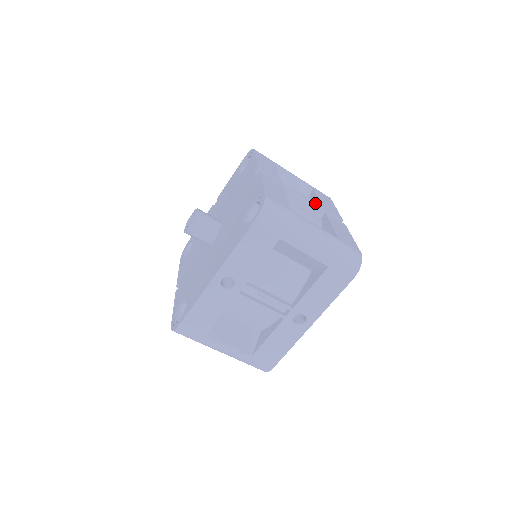
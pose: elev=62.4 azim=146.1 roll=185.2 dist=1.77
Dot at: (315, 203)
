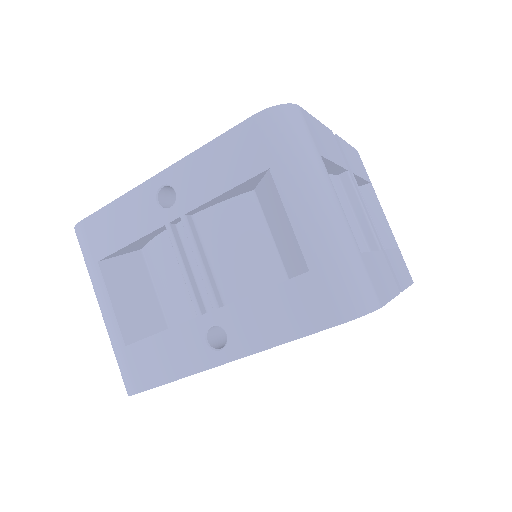
Dot at: (378, 234)
